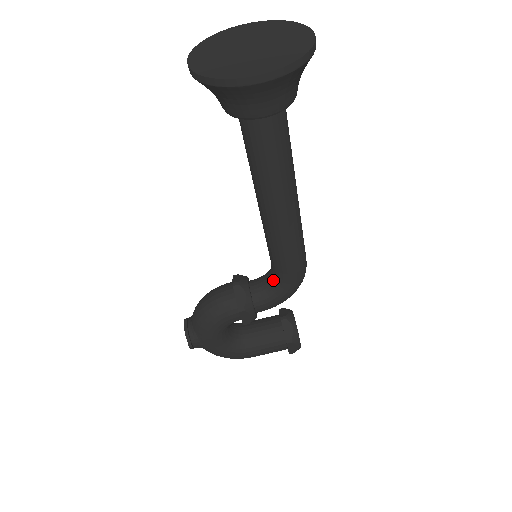
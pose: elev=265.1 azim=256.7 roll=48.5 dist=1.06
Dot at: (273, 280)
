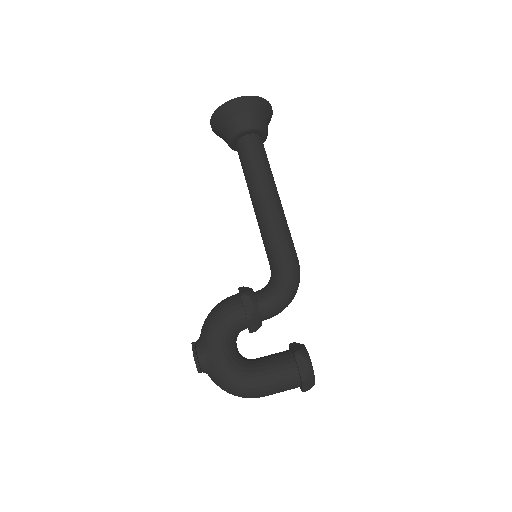
Dot at: (272, 277)
